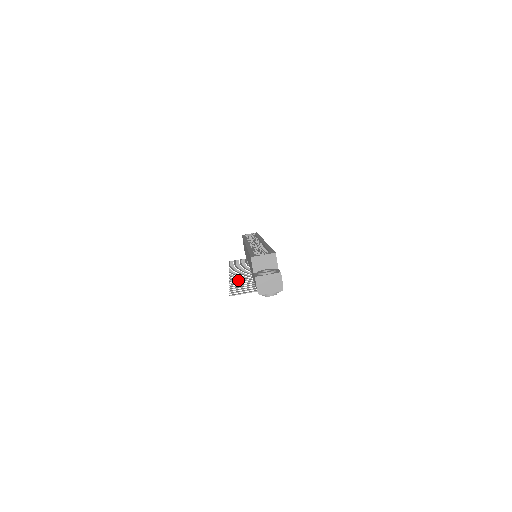
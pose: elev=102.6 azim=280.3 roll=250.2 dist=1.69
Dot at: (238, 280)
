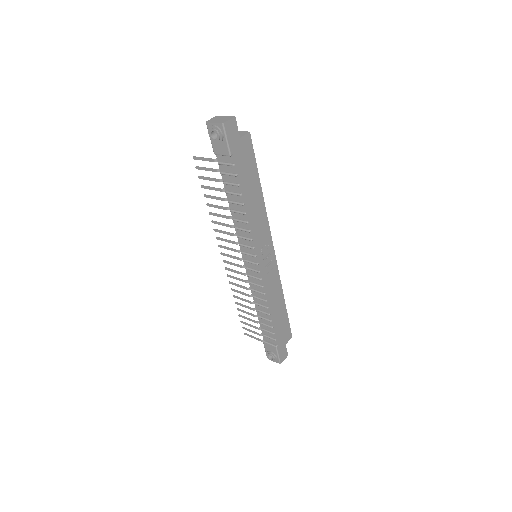
Dot at: (219, 222)
